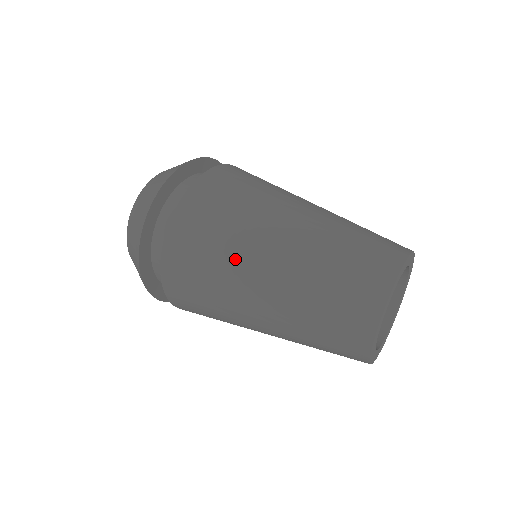
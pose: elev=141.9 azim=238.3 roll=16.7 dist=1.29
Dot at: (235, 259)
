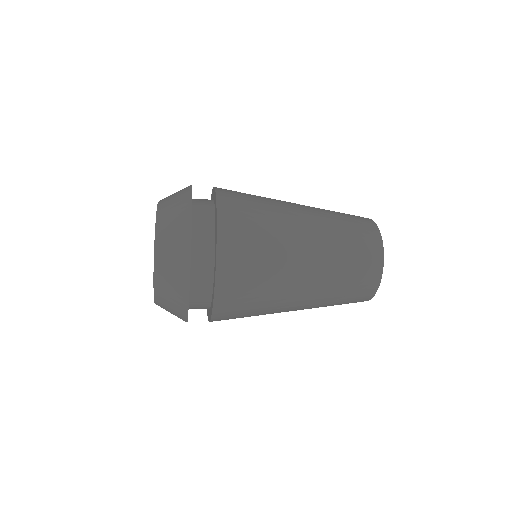
Dot at: occluded
